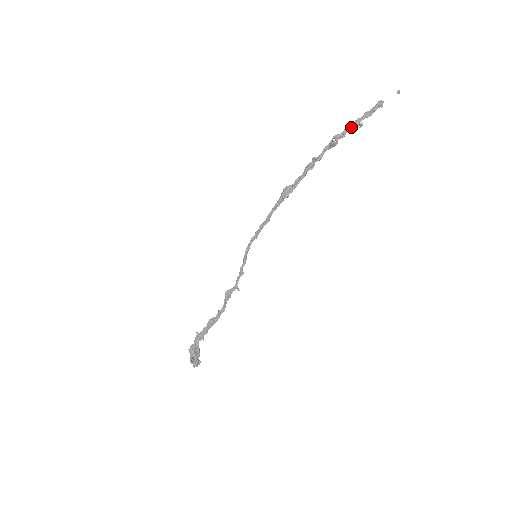
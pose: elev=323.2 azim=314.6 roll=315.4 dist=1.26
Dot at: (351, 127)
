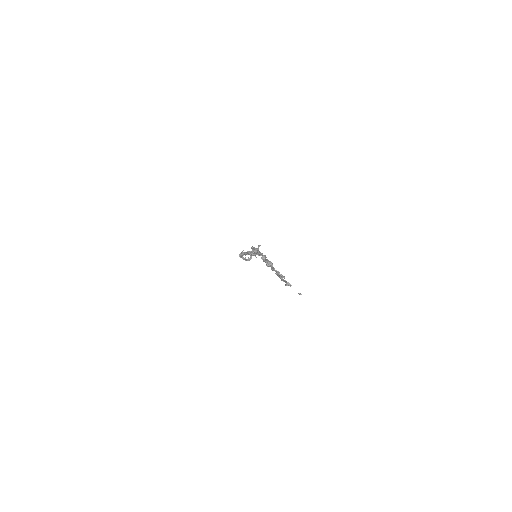
Dot at: (275, 271)
